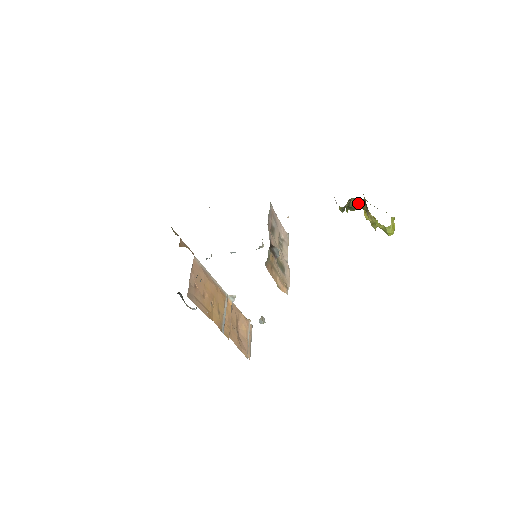
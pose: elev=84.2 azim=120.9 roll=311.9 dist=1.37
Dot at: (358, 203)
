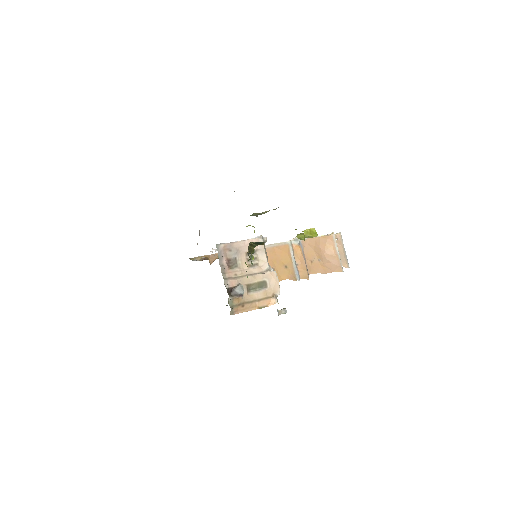
Dot at: (259, 242)
